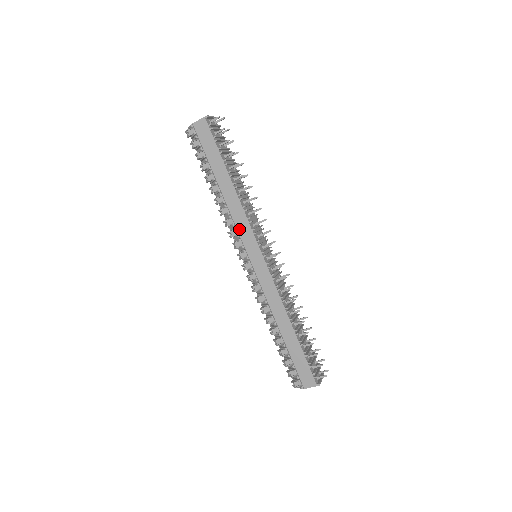
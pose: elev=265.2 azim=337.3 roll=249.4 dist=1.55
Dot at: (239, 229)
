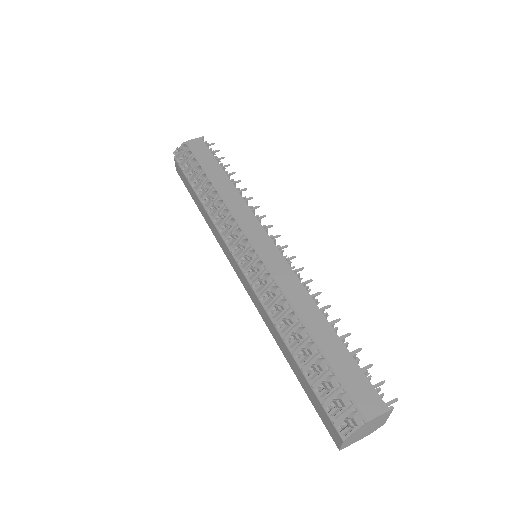
Dot at: (238, 216)
